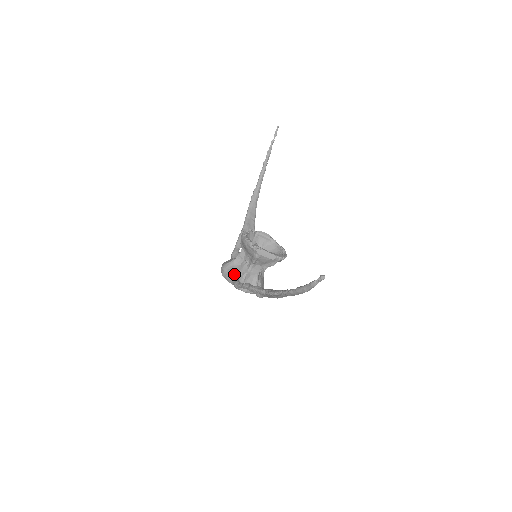
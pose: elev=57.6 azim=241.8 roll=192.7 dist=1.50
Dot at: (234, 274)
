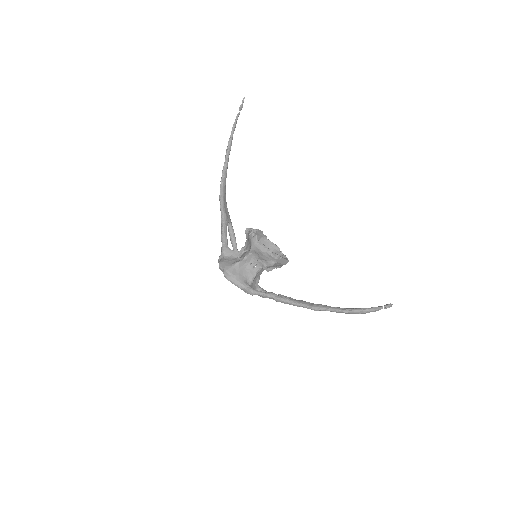
Dot at: (243, 279)
